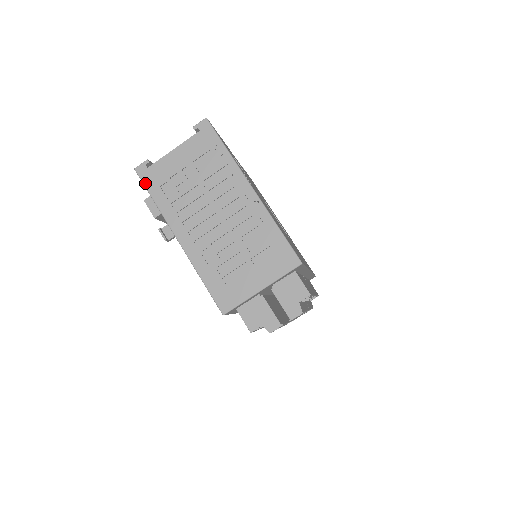
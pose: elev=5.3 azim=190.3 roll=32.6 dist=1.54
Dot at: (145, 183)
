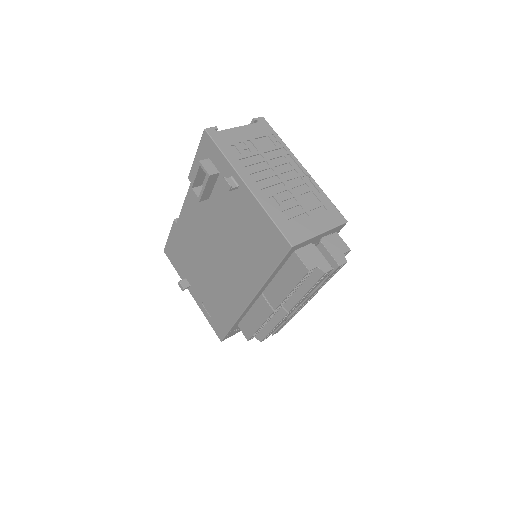
Dot at: (215, 140)
